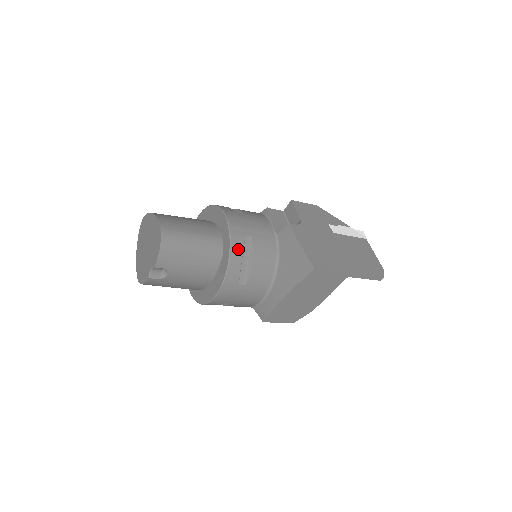
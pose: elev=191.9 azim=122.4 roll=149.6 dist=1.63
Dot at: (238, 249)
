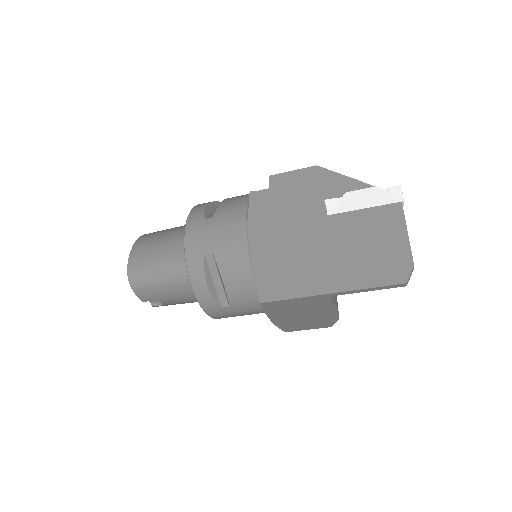
Dot at: (198, 275)
